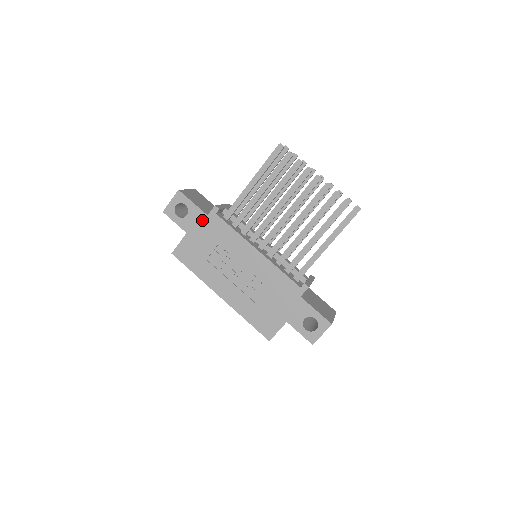
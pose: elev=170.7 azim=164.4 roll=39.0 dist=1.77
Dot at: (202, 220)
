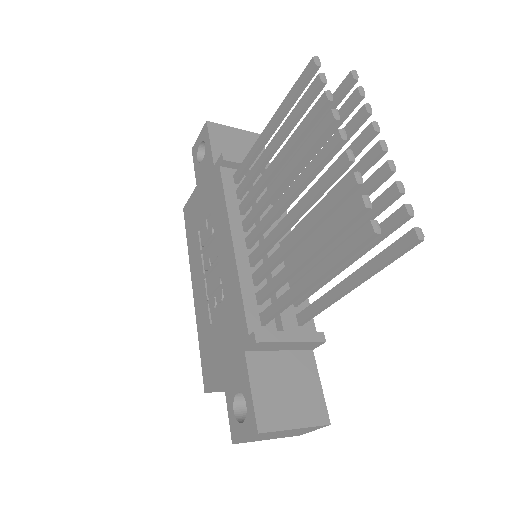
Dot at: (209, 171)
